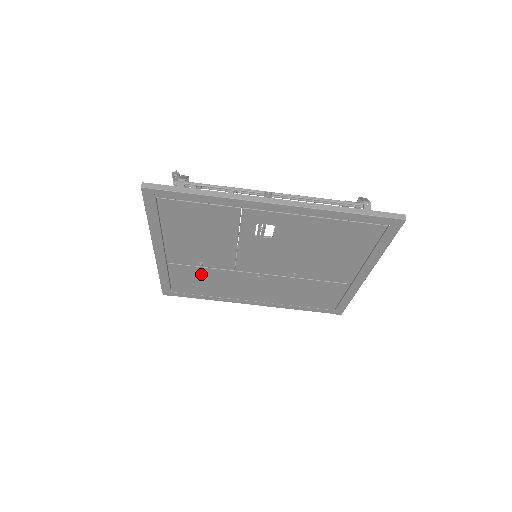
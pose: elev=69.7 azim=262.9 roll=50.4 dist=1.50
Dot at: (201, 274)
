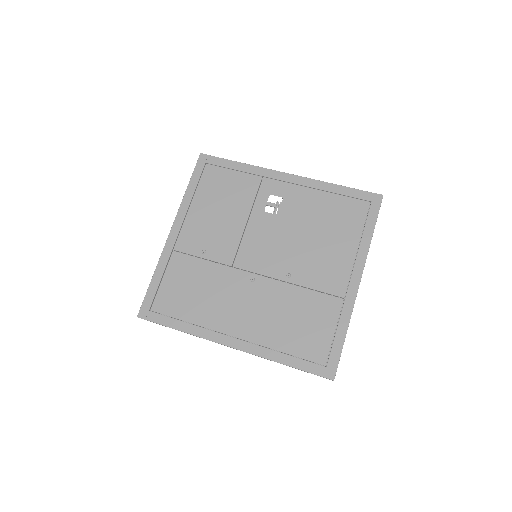
Dot at: (197, 272)
